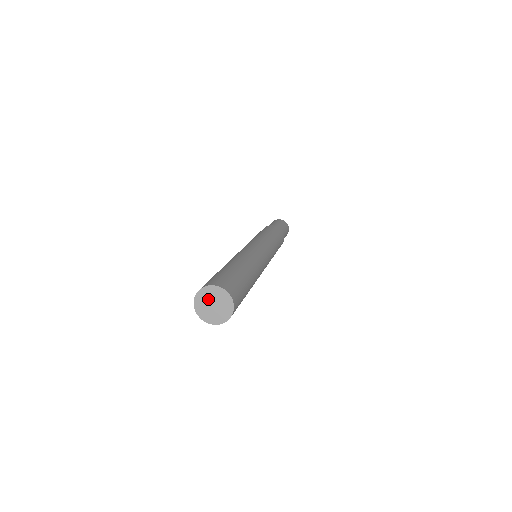
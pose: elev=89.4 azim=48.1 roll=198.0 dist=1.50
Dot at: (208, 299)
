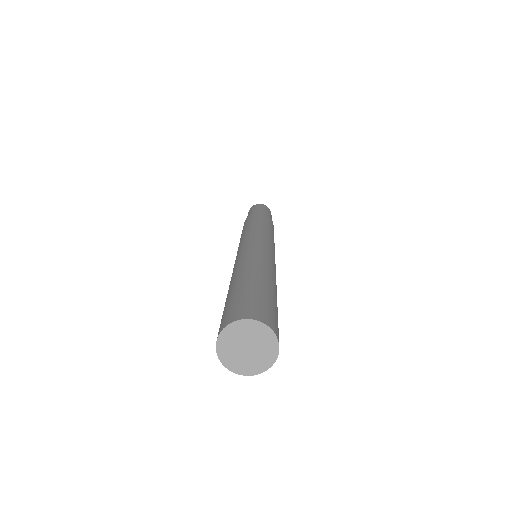
Dot at: (244, 337)
